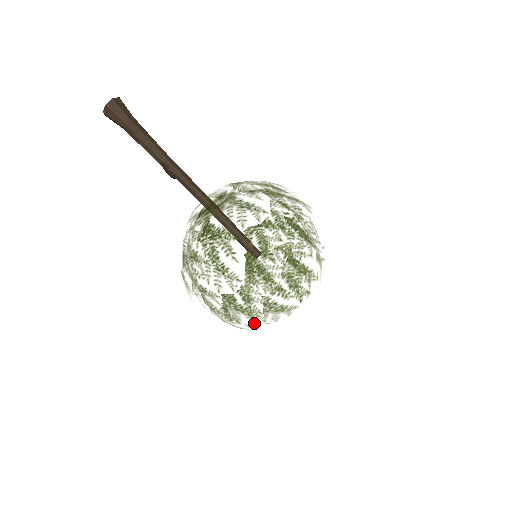
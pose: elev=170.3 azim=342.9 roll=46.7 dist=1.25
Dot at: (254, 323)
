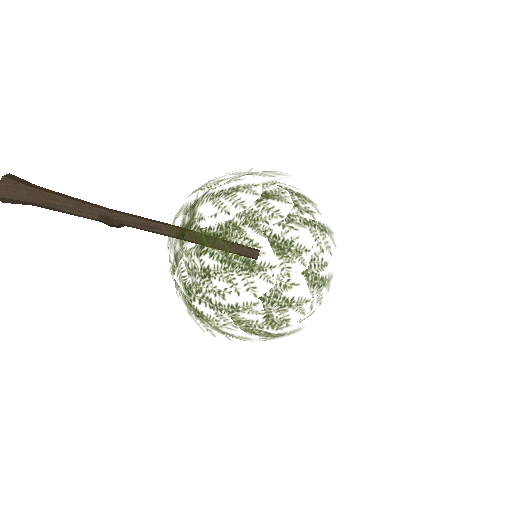
Dot at: (305, 314)
